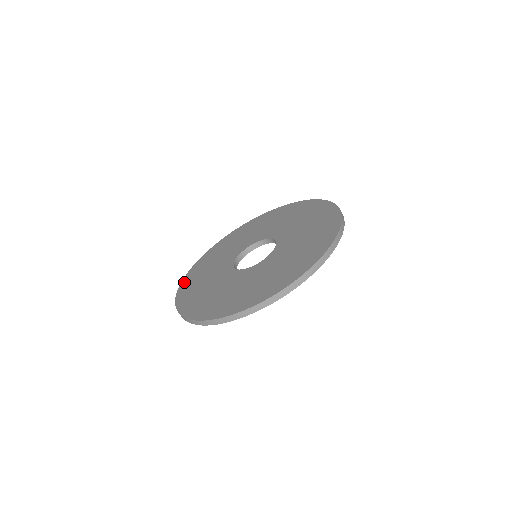
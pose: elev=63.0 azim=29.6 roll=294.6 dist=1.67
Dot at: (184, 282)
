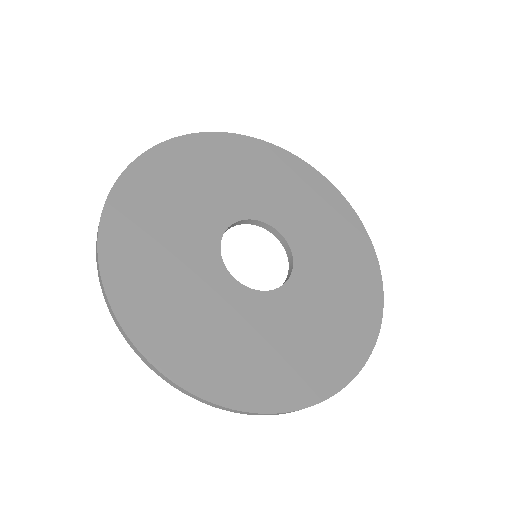
Dot at: (108, 250)
